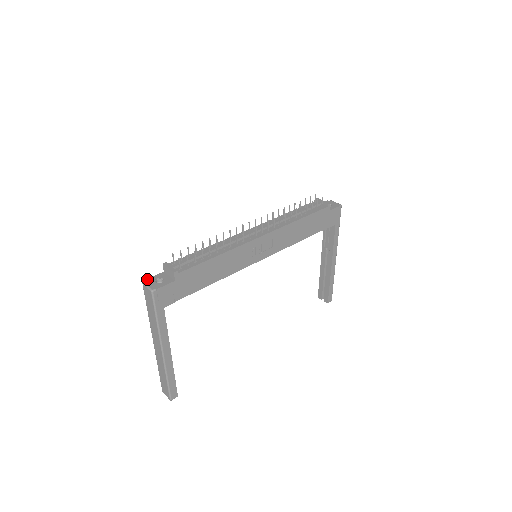
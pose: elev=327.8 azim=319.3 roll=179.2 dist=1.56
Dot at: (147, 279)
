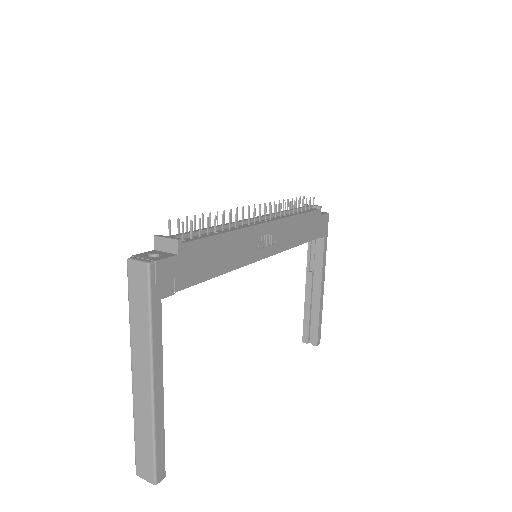
Dot at: (133, 255)
